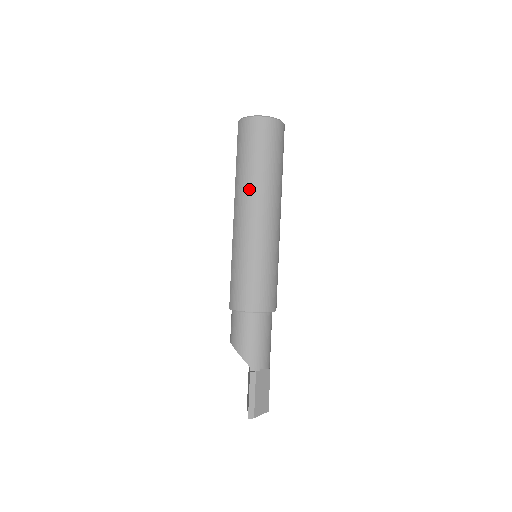
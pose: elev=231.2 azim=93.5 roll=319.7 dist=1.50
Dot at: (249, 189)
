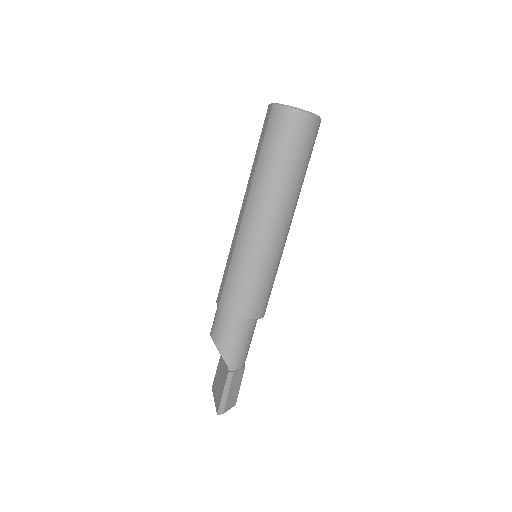
Dot at: (270, 191)
